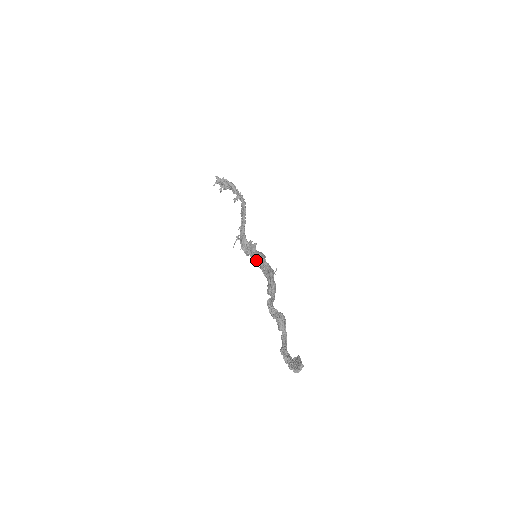
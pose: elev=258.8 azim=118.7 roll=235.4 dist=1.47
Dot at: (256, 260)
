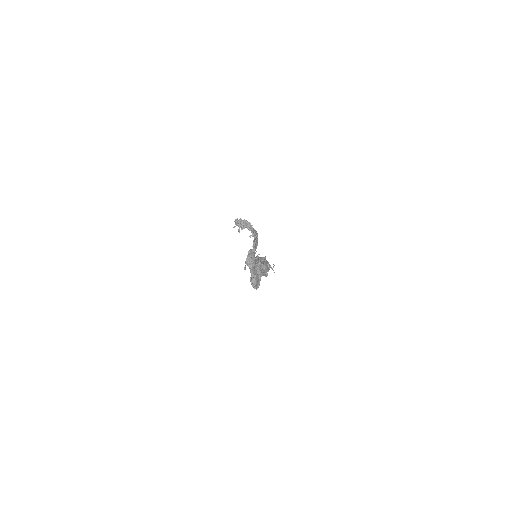
Dot at: occluded
